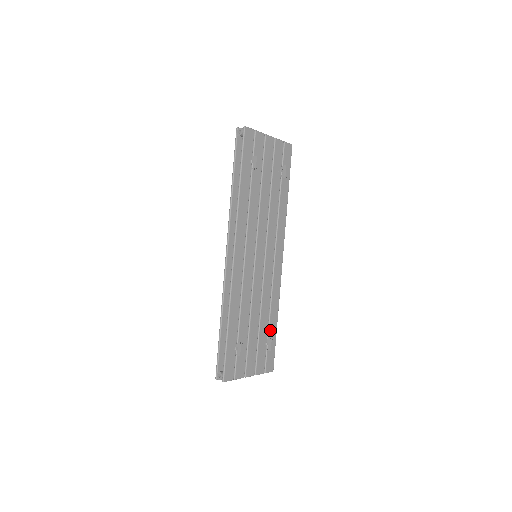
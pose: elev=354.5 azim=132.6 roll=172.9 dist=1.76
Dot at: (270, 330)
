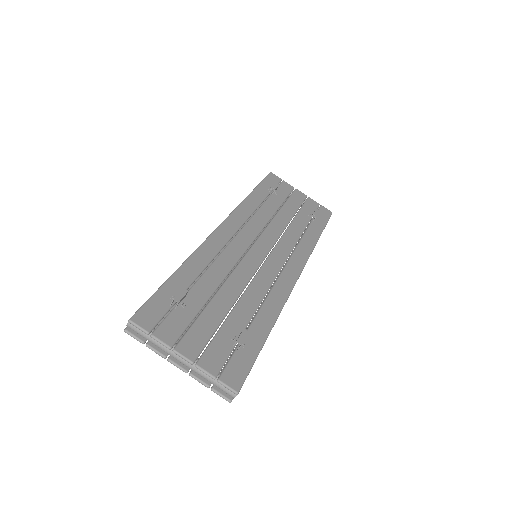
Dot at: (251, 331)
